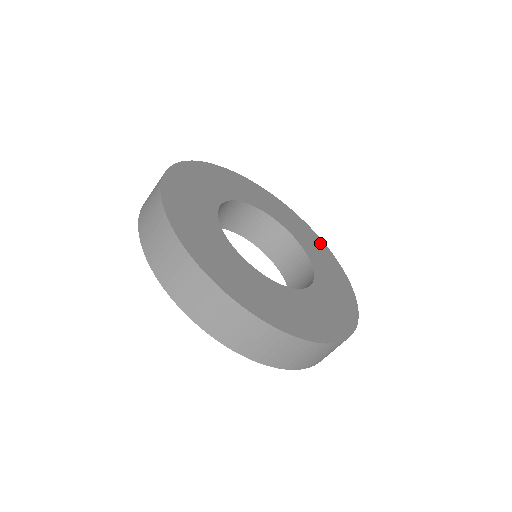
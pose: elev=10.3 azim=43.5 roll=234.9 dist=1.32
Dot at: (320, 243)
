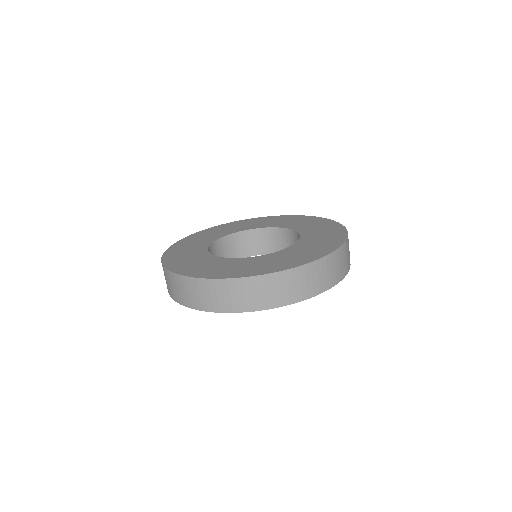
Dot at: (335, 227)
